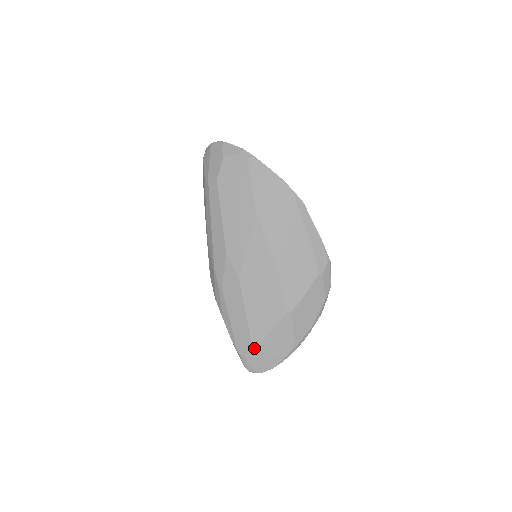
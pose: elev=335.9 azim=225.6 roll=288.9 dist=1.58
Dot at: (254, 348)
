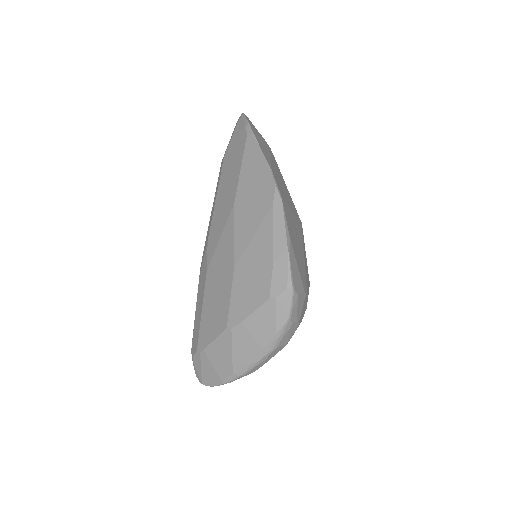
Dot at: (198, 353)
